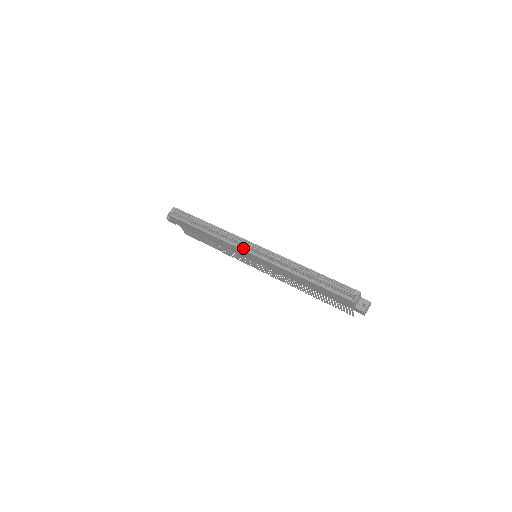
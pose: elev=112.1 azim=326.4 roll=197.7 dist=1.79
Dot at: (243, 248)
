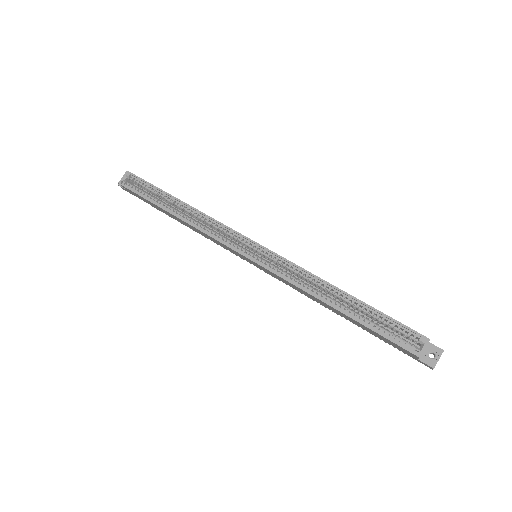
Dot at: (235, 247)
